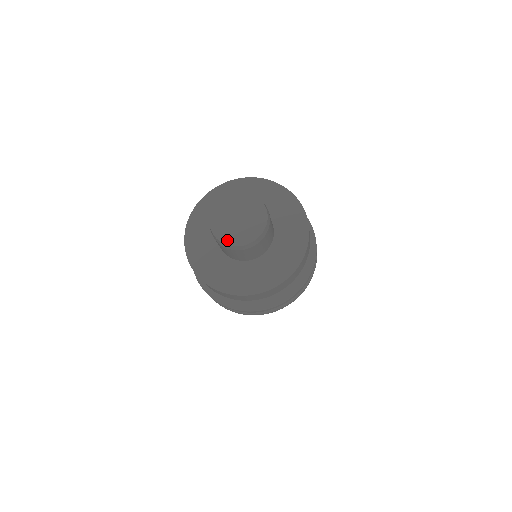
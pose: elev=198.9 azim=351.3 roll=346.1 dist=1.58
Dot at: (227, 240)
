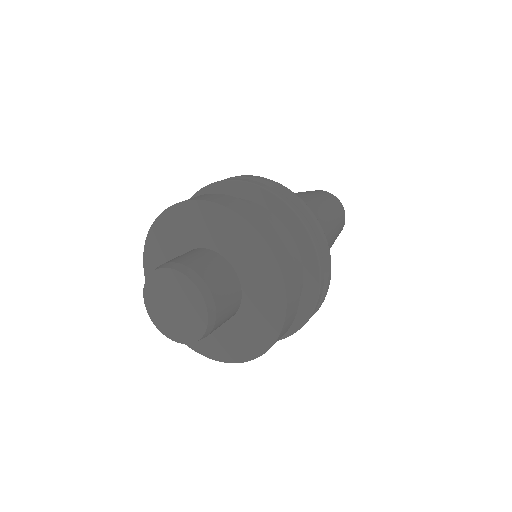
Dot at: (176, 337)
